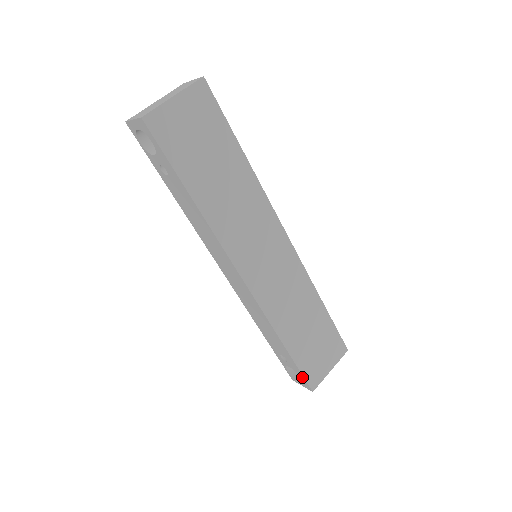
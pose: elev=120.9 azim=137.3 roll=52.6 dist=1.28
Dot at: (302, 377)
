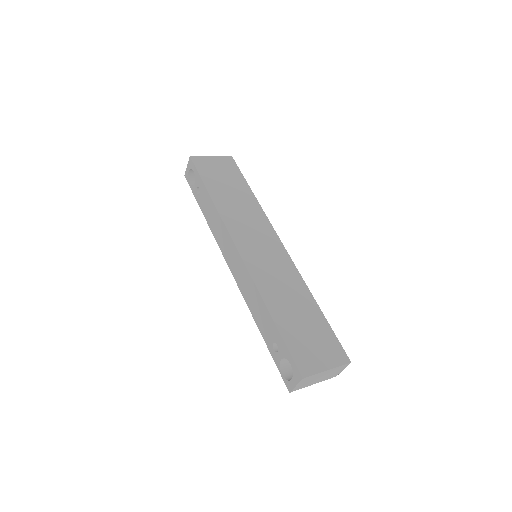
Dot at: (291, 359)
